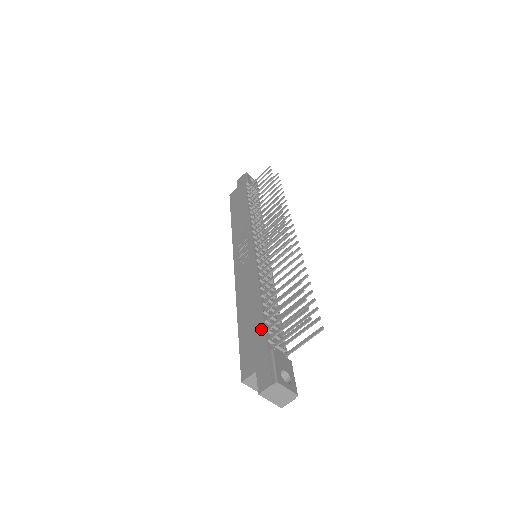
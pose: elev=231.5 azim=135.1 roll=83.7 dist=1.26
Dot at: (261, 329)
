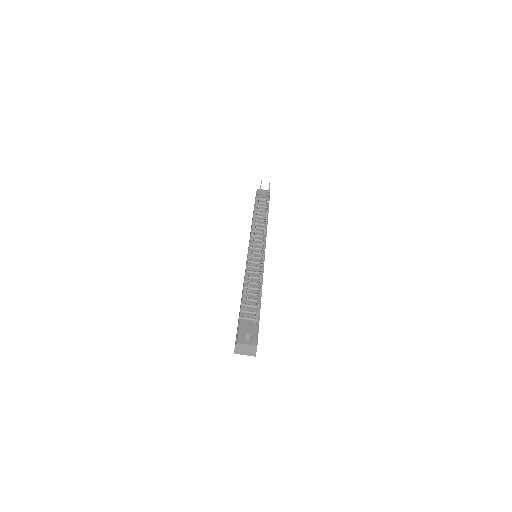
Dot at: (240, 311)
